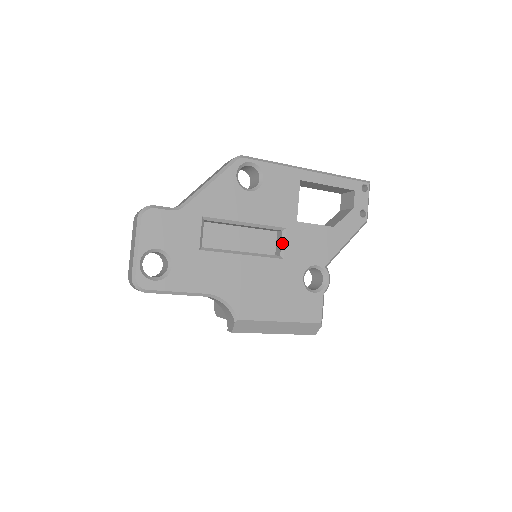
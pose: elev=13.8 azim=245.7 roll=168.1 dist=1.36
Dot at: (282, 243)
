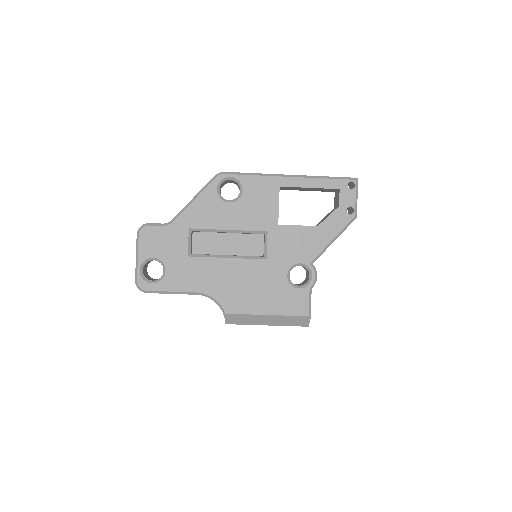
Dot at: (265, 245)
